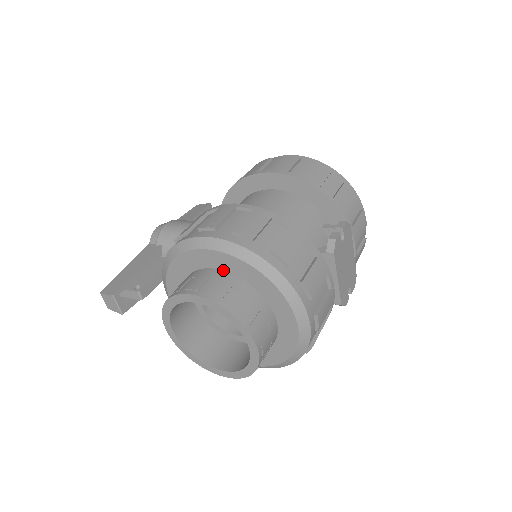
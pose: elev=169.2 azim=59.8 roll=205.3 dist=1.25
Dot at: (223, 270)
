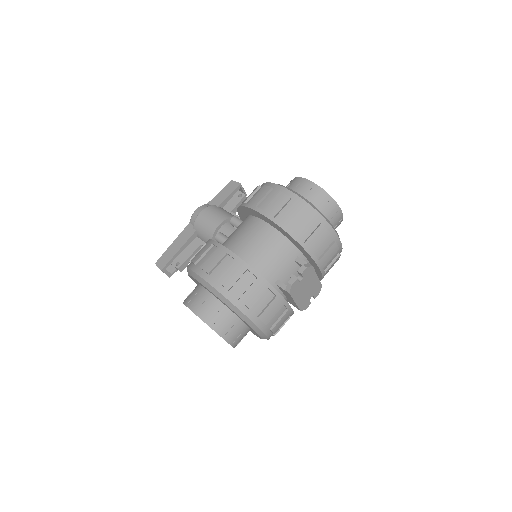
Dot at: (214, 296)
